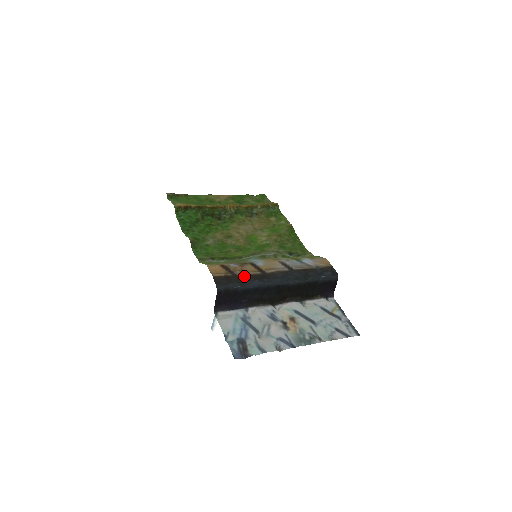
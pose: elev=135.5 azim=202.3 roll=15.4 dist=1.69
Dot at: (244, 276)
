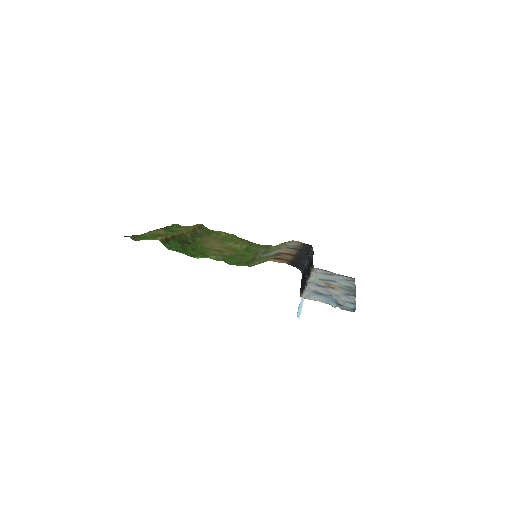
Dot at: (294, 259)
